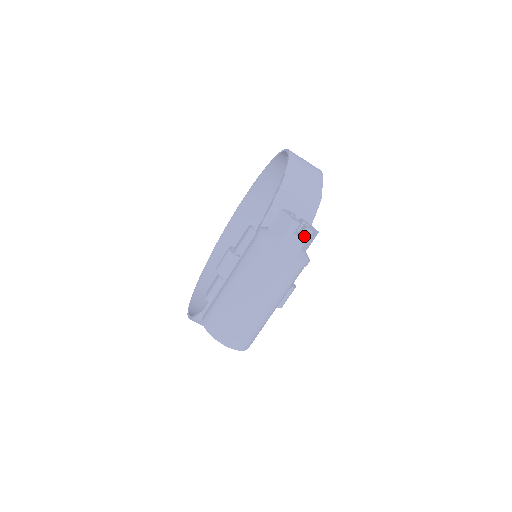
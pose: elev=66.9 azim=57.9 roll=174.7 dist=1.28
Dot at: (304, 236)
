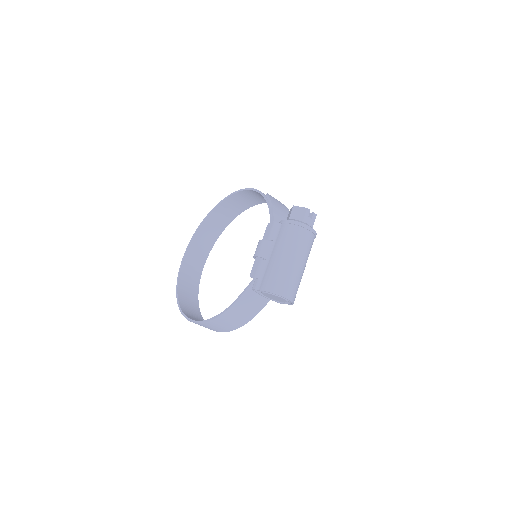
Dot at: (313, 218)
